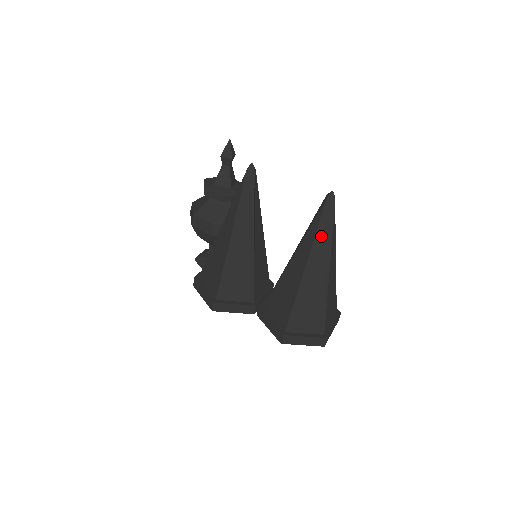
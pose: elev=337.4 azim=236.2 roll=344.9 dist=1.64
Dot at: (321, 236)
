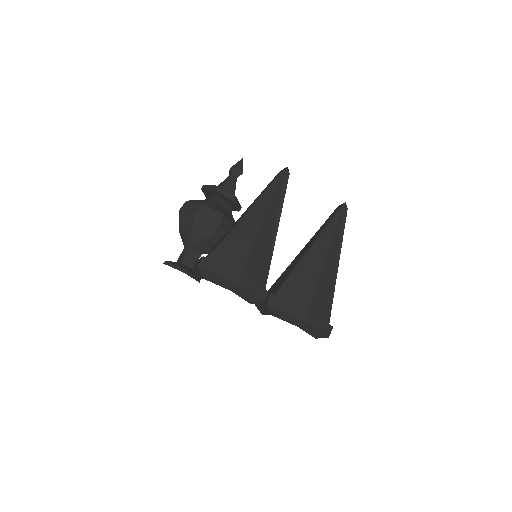
Dot at: (337, 232)
